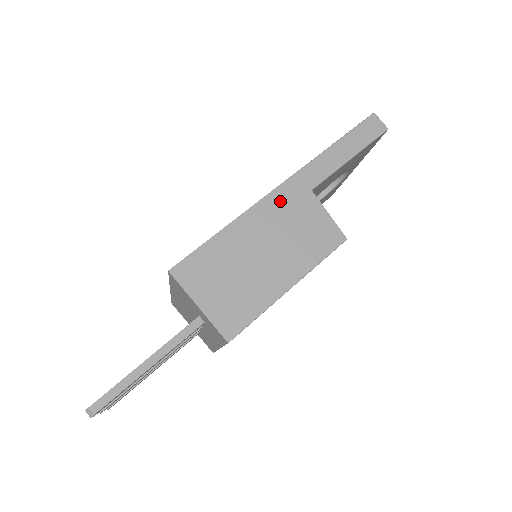
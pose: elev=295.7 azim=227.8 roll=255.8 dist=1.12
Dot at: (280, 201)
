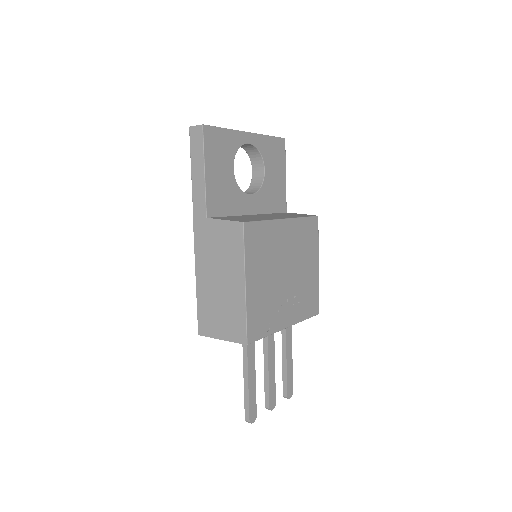
Dot at: (201, 243)
